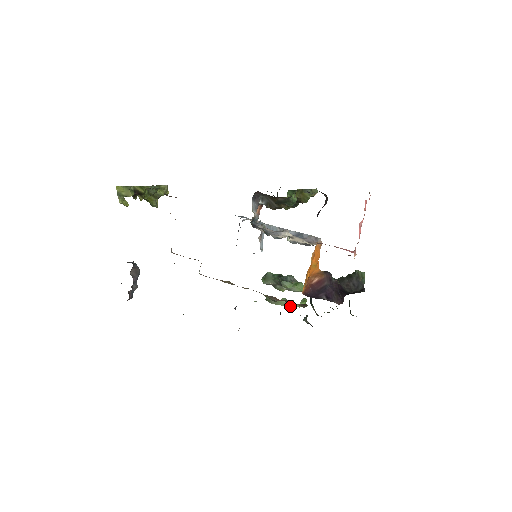
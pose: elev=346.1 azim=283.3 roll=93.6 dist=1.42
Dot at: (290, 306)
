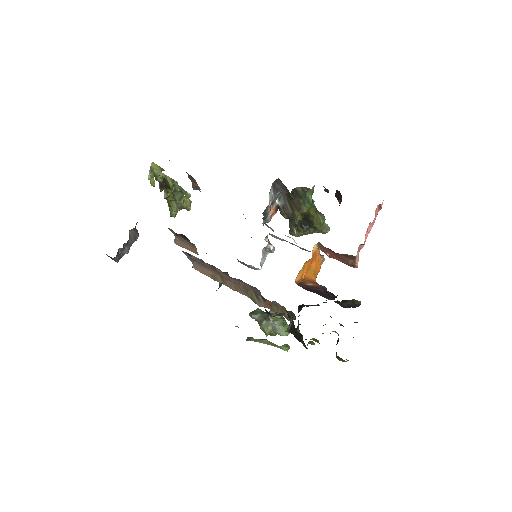
Dot at: (271, 345)
